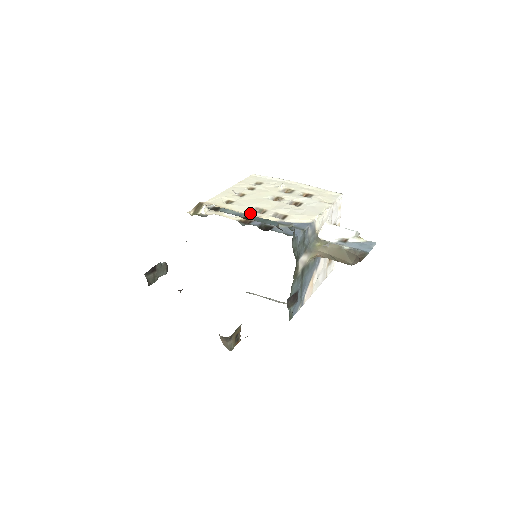
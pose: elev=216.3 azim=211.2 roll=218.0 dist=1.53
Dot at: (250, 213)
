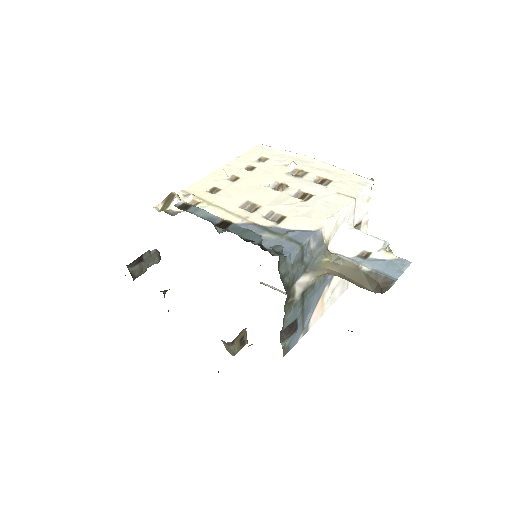
Dot at: (236, 211)
